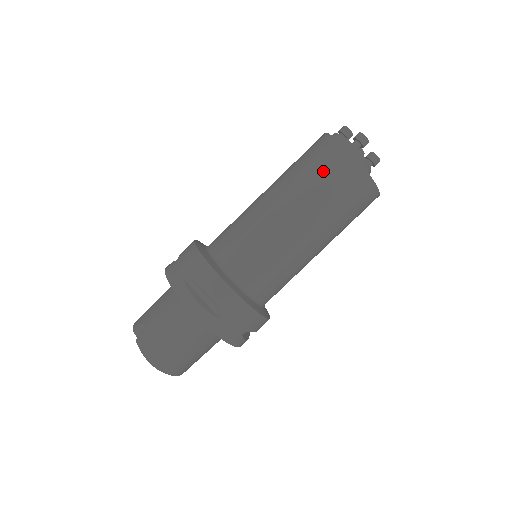
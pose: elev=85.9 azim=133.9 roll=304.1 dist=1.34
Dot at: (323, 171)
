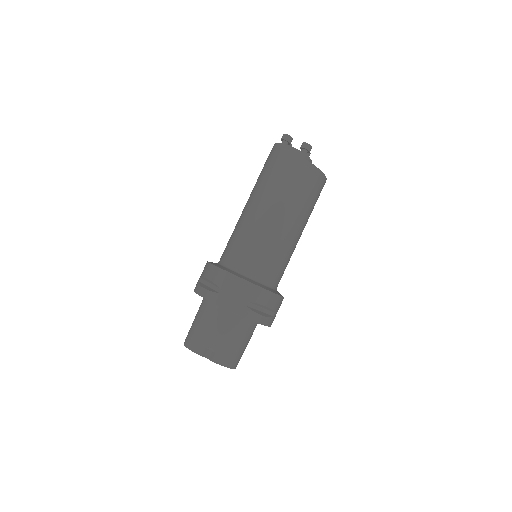
Dot at: (306, 188)
